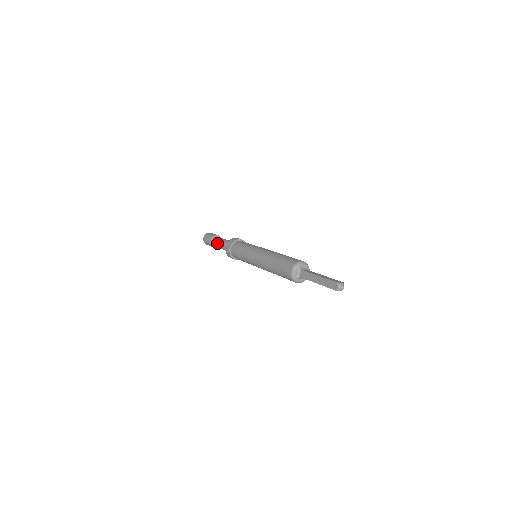
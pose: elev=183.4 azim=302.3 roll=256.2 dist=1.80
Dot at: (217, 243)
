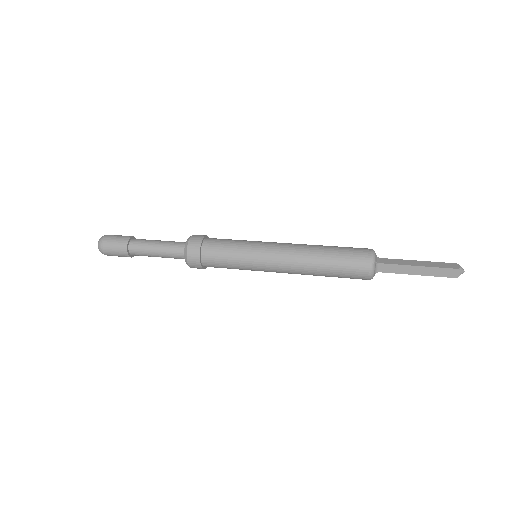
Dot at: (150, 240)
